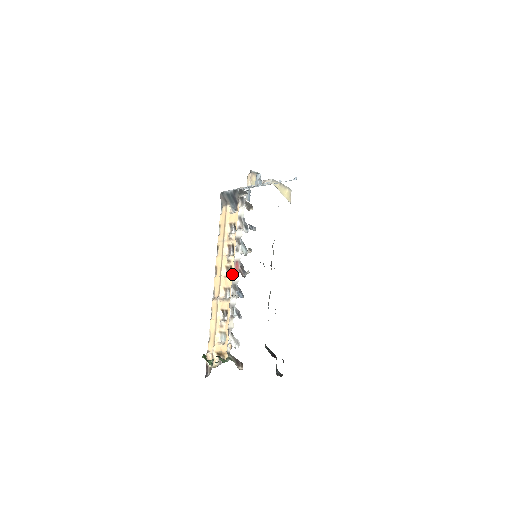
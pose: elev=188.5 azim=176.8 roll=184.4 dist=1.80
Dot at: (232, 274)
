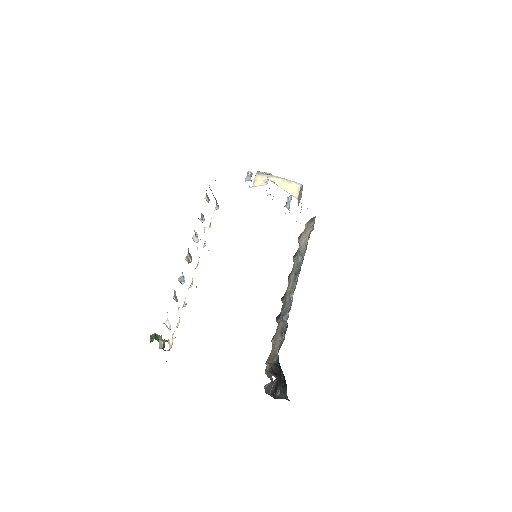
Dot at: occluded
